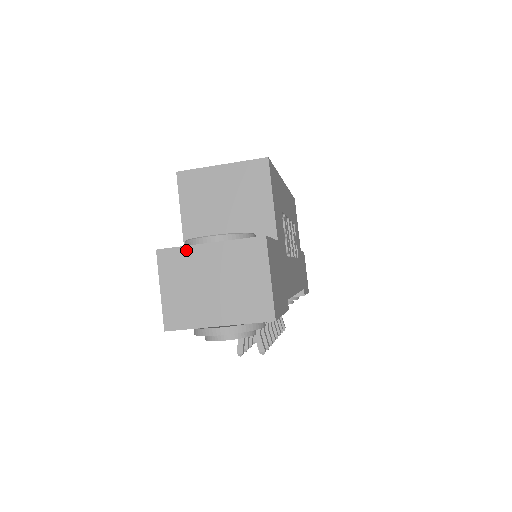
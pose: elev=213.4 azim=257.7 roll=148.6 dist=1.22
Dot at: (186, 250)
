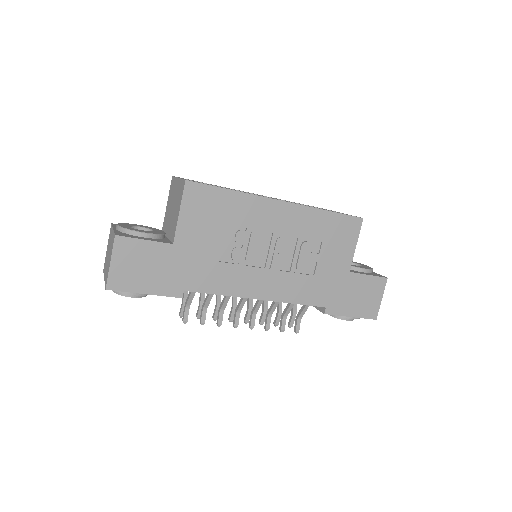
Dot at: occluded
